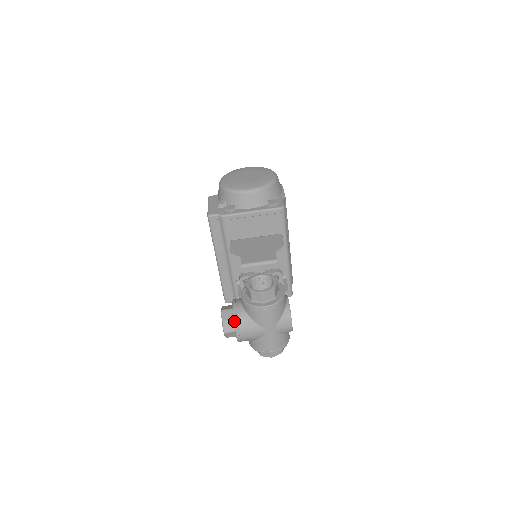
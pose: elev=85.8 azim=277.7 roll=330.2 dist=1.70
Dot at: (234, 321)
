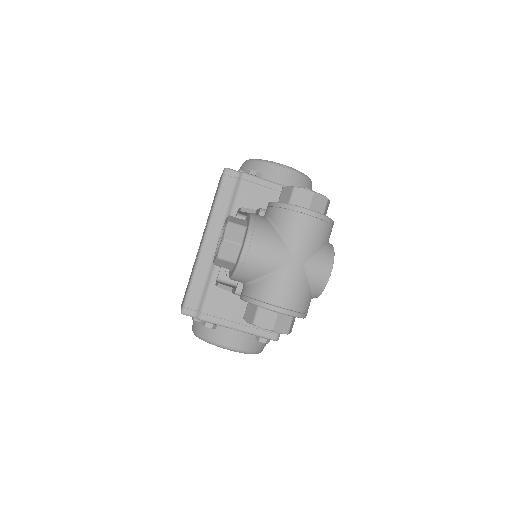
Dot at: (250, 222)
